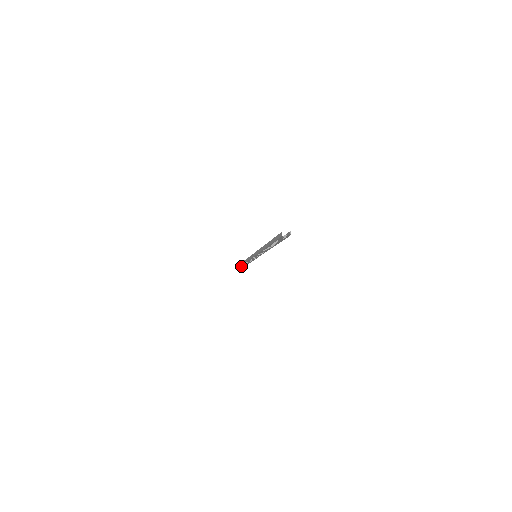
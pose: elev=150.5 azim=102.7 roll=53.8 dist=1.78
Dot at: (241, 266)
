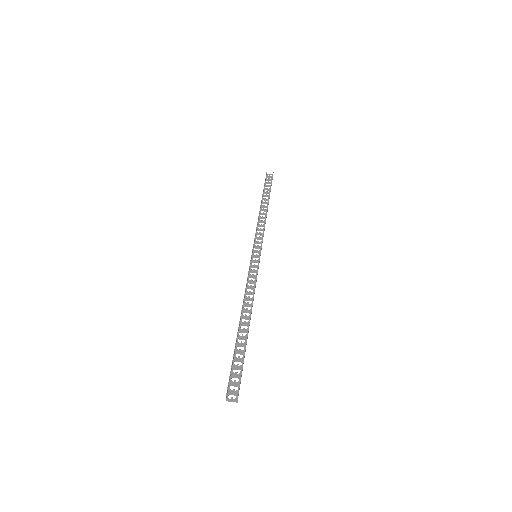
Dot at: (265, 192)
